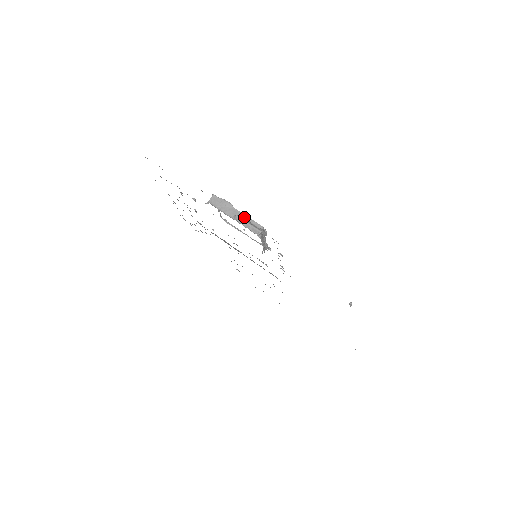
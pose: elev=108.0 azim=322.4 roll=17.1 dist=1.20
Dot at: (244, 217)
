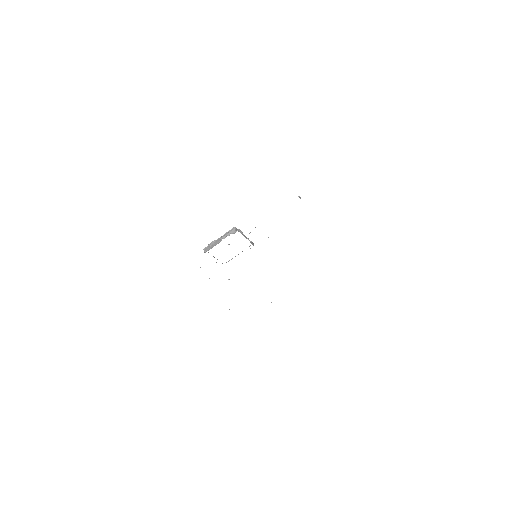
Dot at: (224, 236)
